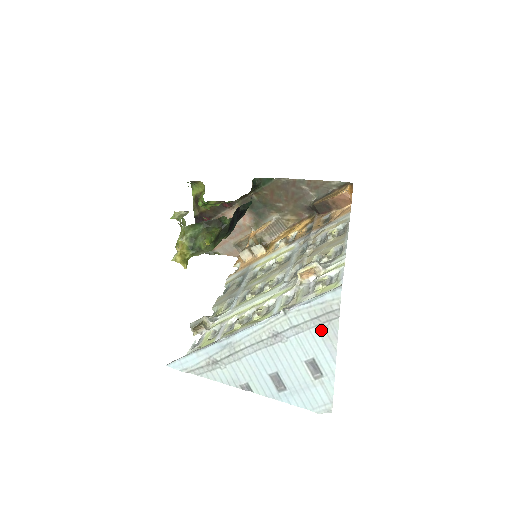
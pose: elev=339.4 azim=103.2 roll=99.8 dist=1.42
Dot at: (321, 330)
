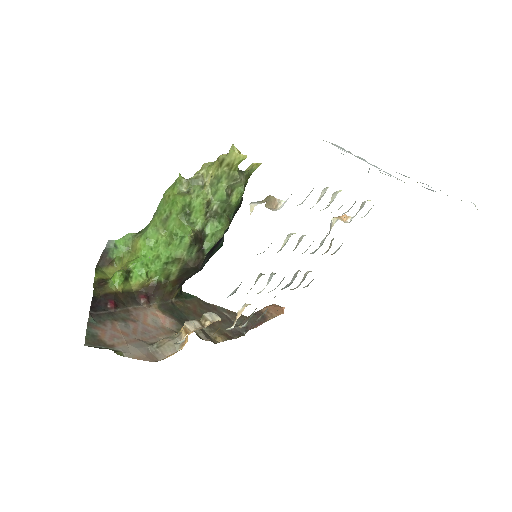
Dot at: occluded
